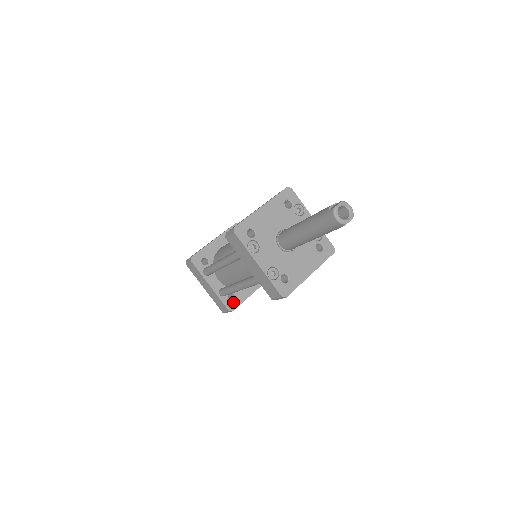
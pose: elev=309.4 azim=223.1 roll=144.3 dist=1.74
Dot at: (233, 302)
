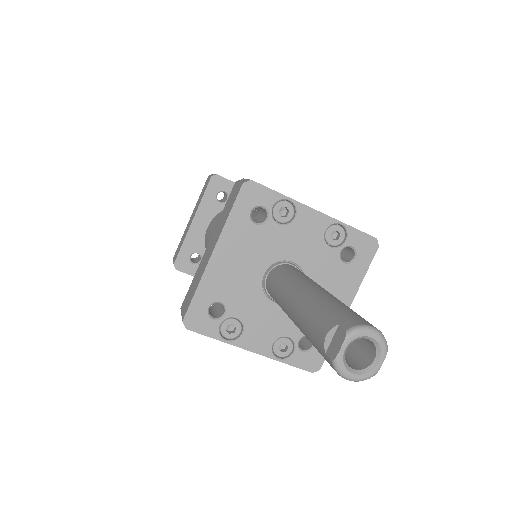
Dot at: occluded
